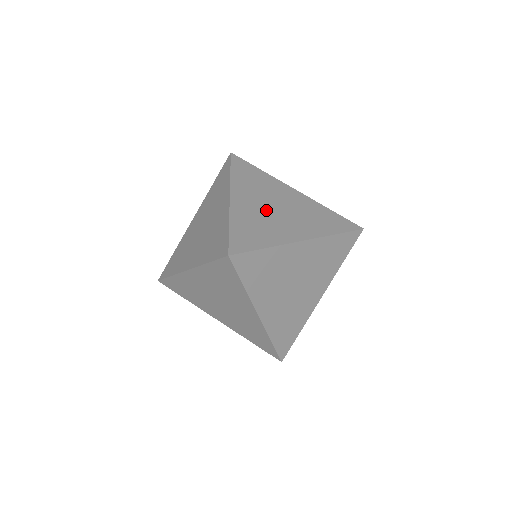
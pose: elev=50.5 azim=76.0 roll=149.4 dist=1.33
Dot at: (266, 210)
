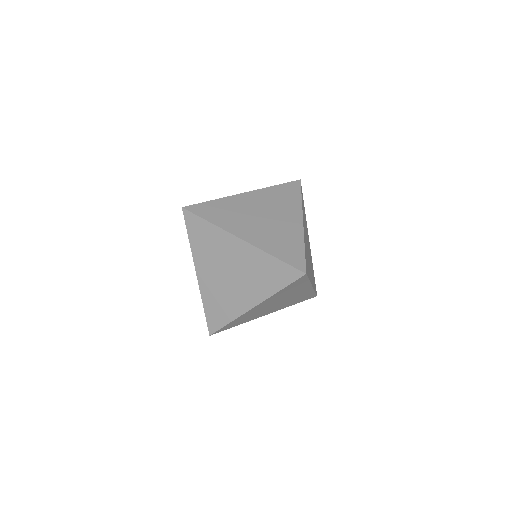
Dot at: (268, 307)
